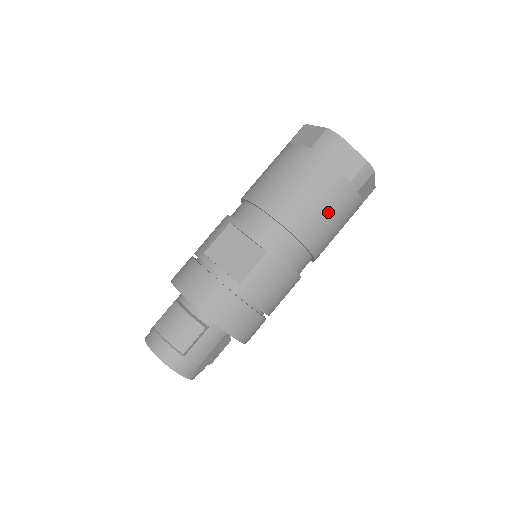
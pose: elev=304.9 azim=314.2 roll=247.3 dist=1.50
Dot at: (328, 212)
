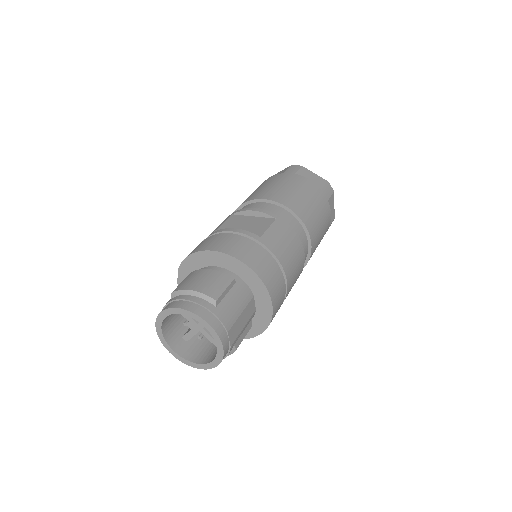
Dot at: (313, 205)
